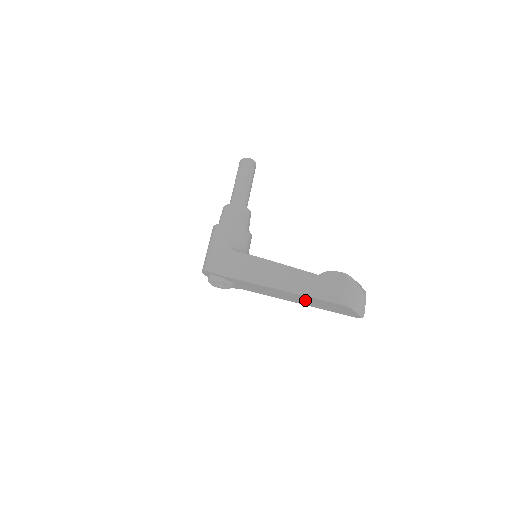
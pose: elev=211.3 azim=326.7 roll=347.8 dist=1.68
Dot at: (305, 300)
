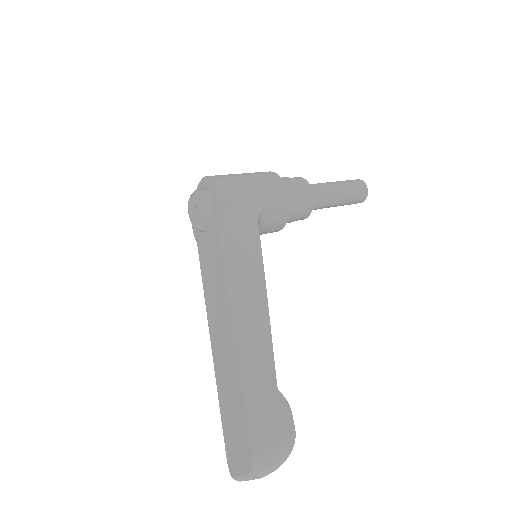
Dot at: (228, 374)
